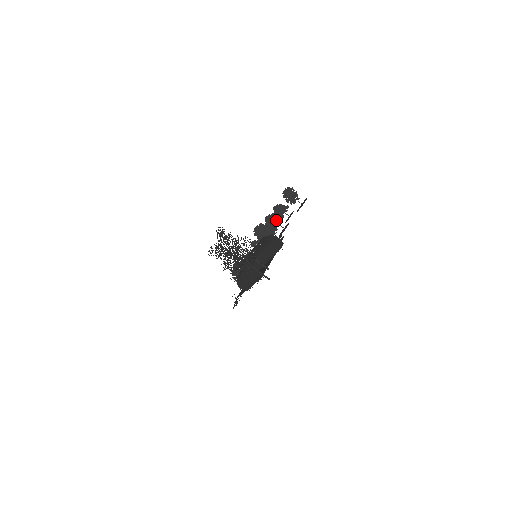
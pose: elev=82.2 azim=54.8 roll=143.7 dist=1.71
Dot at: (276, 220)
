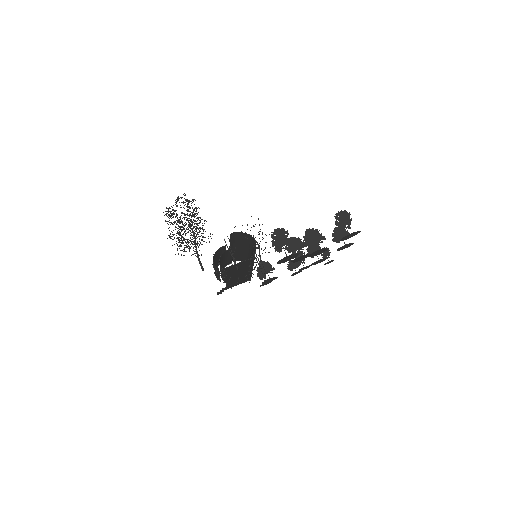
Dot at: (316, 238)
